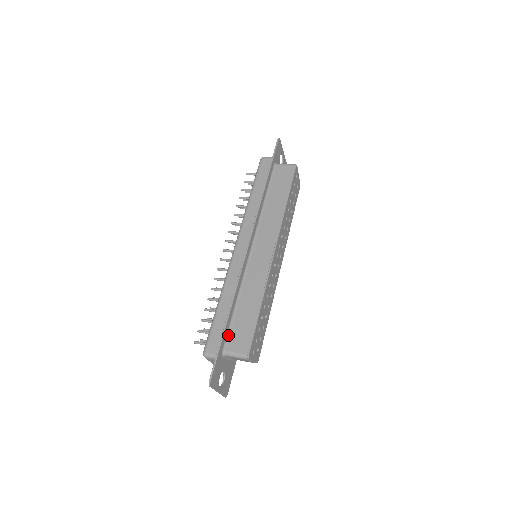
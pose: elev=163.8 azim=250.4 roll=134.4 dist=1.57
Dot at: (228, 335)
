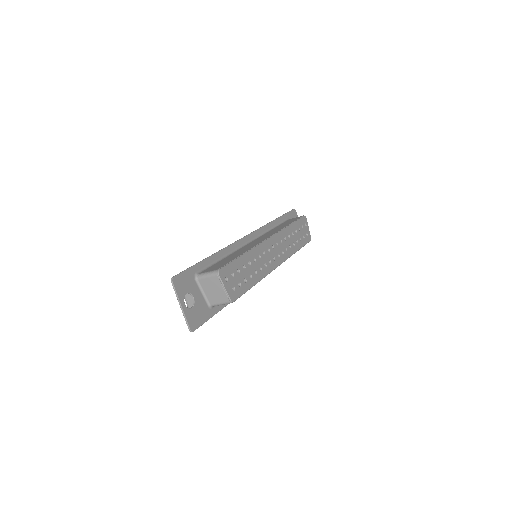
Dot at: (206, 268)
